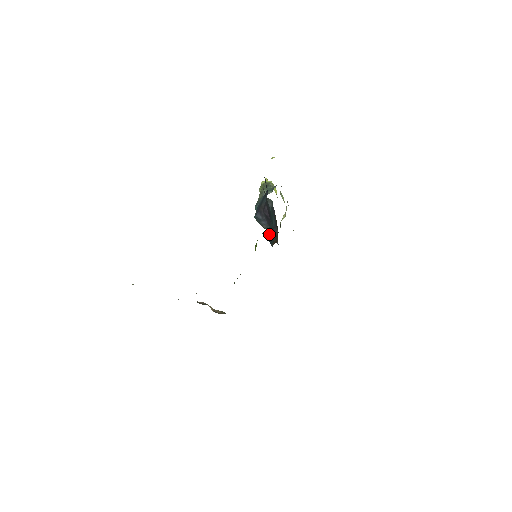
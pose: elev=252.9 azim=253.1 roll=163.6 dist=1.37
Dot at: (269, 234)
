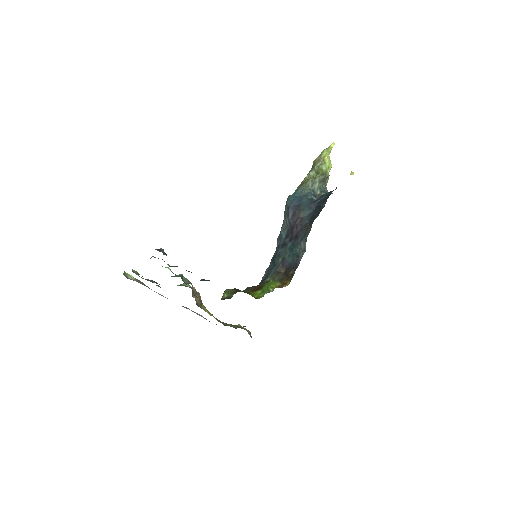
Dot at: (279, 256)
